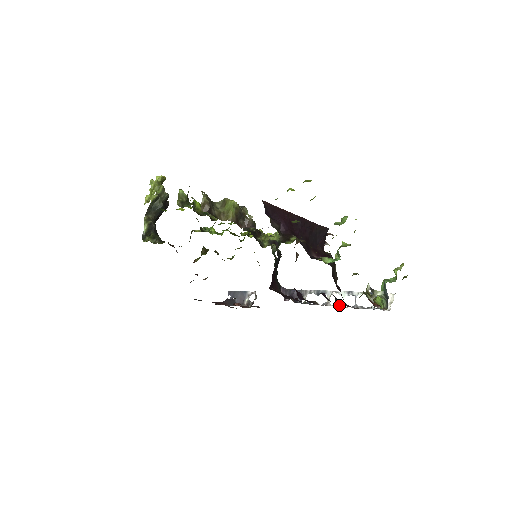
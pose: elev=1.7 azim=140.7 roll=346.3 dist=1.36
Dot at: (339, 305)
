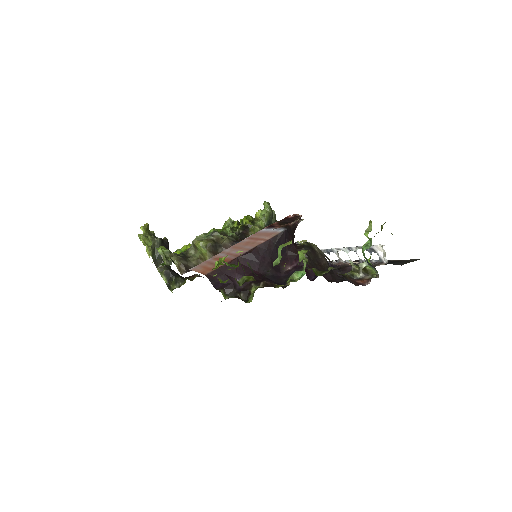
Dot at: (349, 261)
